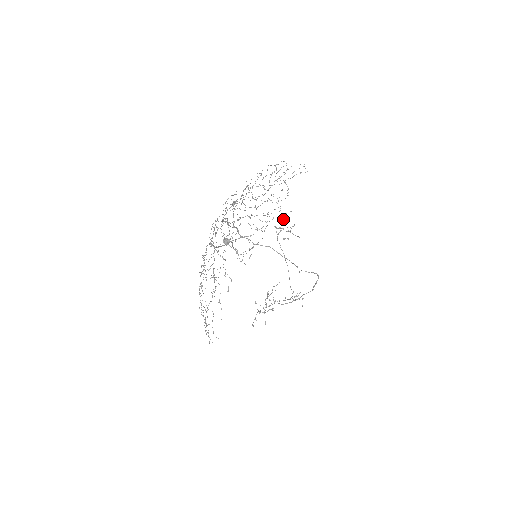
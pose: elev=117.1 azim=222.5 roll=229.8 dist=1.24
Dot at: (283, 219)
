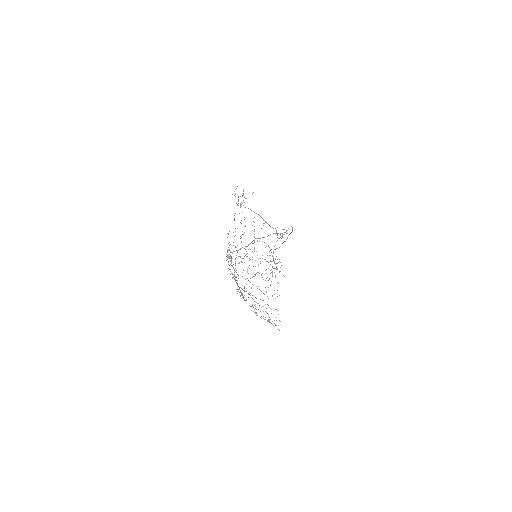
Dot at: (235, 194)
